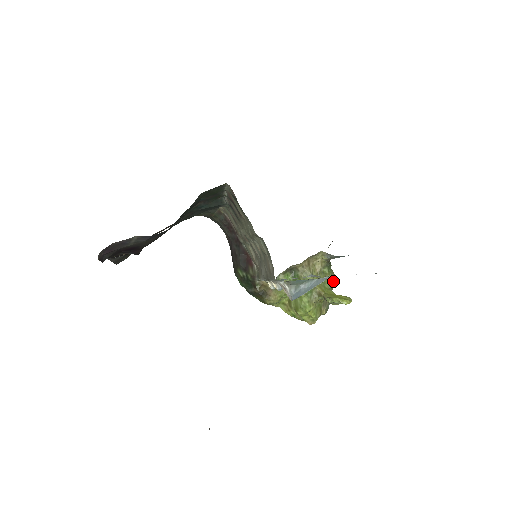
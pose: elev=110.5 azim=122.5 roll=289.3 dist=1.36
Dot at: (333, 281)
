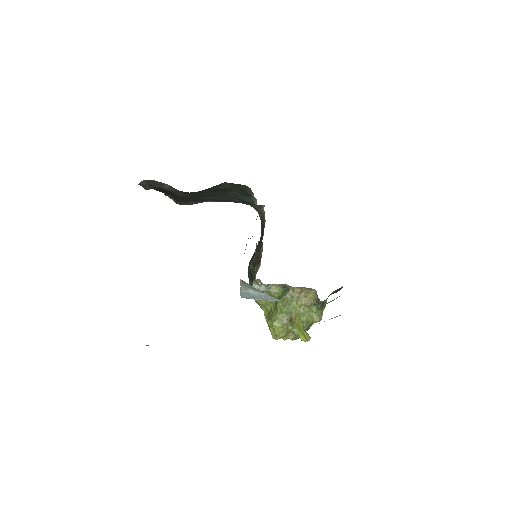
Dot at: (315, 321)
